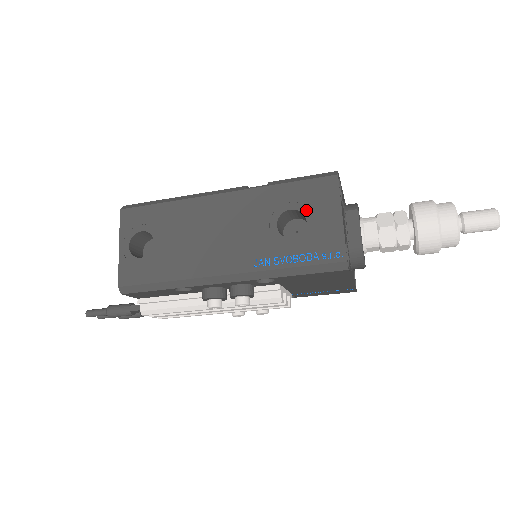
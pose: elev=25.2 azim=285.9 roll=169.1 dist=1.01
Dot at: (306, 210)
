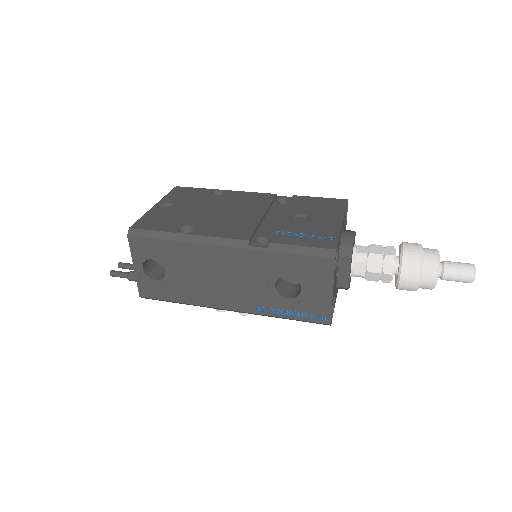
Dot at: (302, 280)
